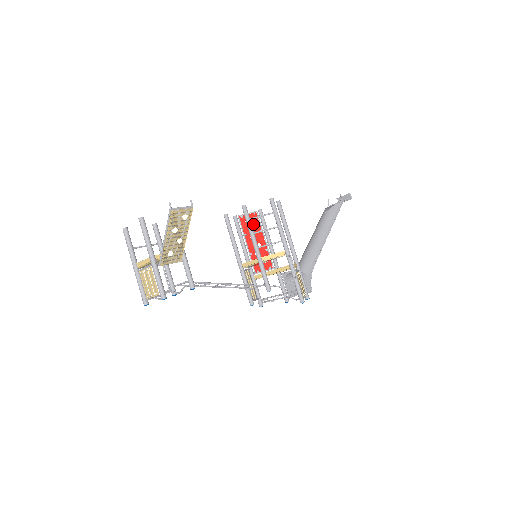
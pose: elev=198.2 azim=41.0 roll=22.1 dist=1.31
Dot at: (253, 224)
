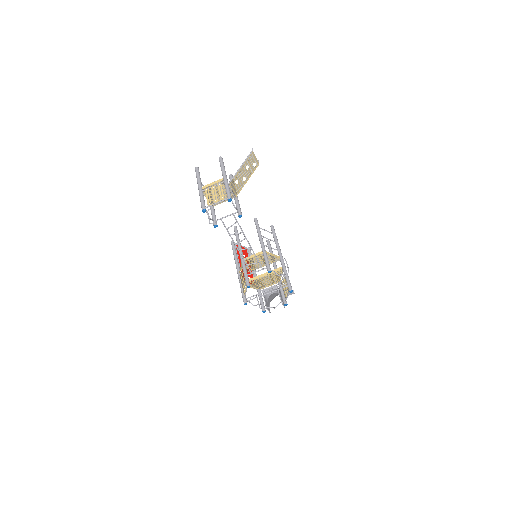
Dot at: (244, 253)
